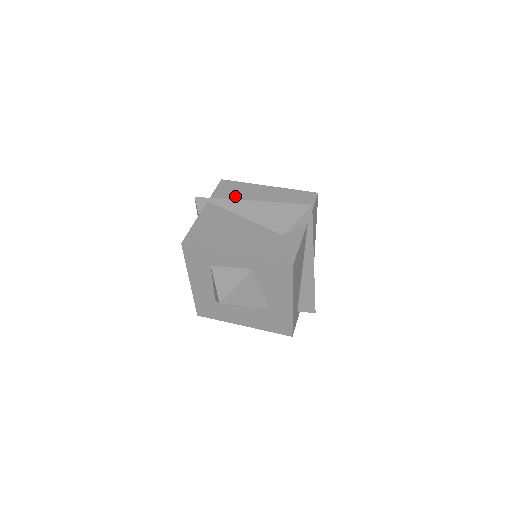
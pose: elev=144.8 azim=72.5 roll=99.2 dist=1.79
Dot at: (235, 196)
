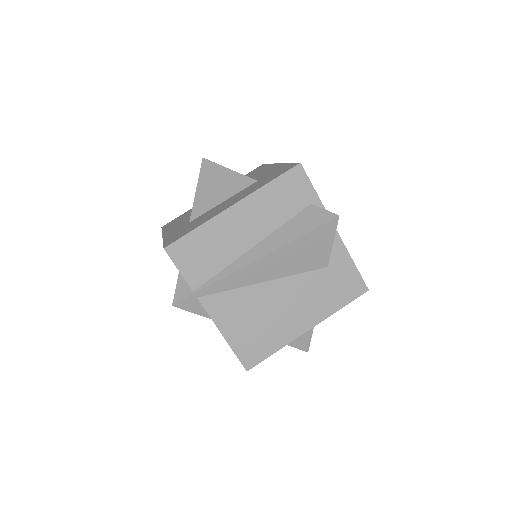
Dot at: (217, 261)
